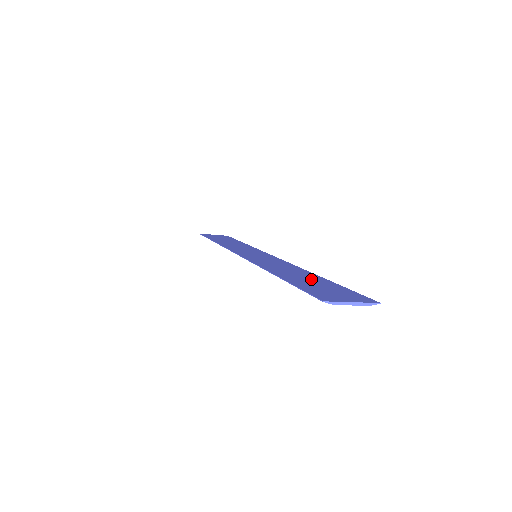
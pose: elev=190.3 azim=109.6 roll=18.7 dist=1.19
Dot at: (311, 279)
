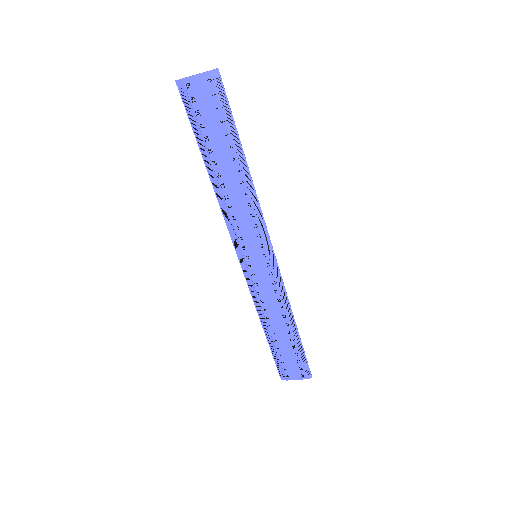
Dot at: (226, 149)
